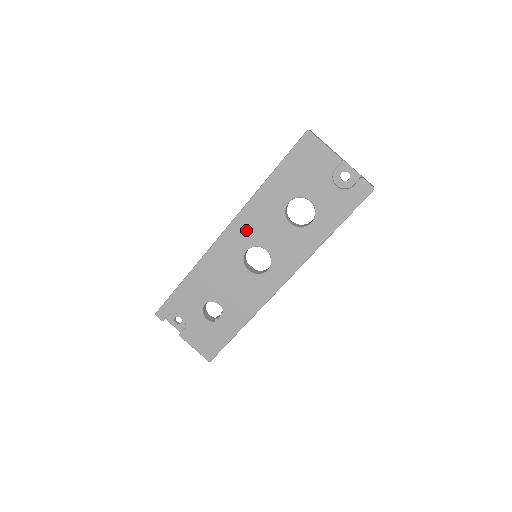
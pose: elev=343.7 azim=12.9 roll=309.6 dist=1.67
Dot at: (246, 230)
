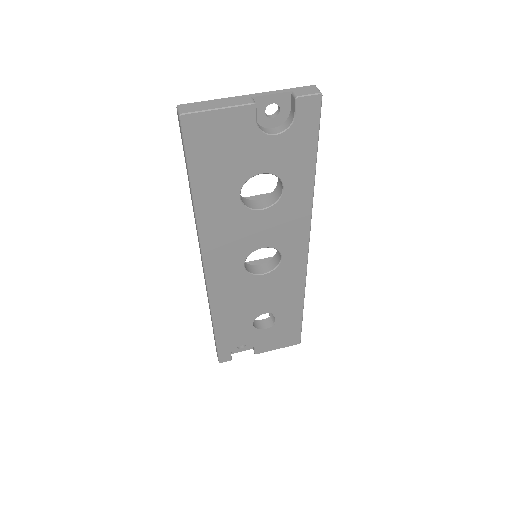
Dot at: (225, 254)
